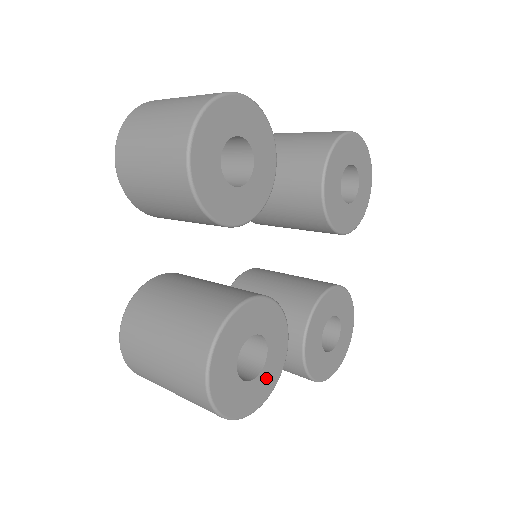
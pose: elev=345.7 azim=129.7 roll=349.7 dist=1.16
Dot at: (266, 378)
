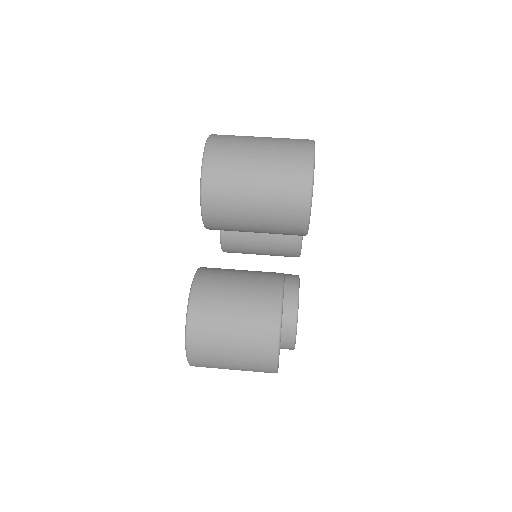
Dot at: occluded
